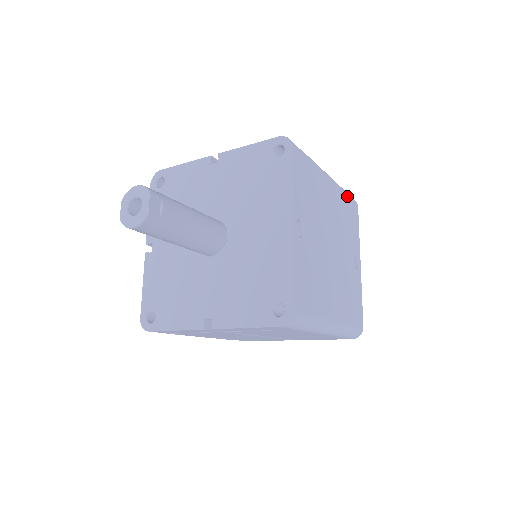
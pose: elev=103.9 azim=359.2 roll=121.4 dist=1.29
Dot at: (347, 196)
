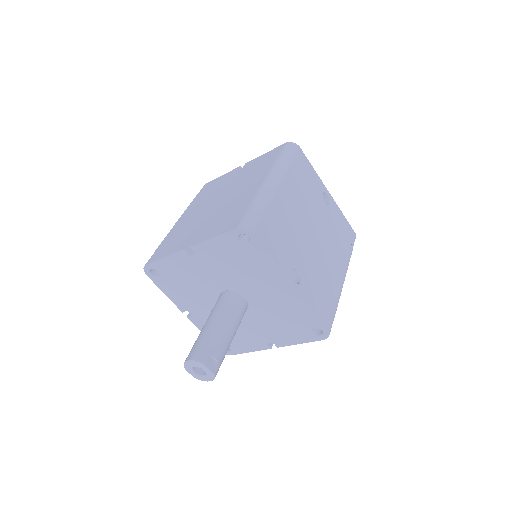
Dot at: (291, 162)
